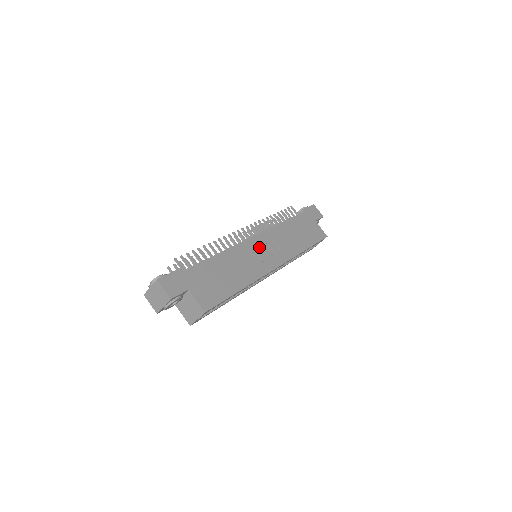
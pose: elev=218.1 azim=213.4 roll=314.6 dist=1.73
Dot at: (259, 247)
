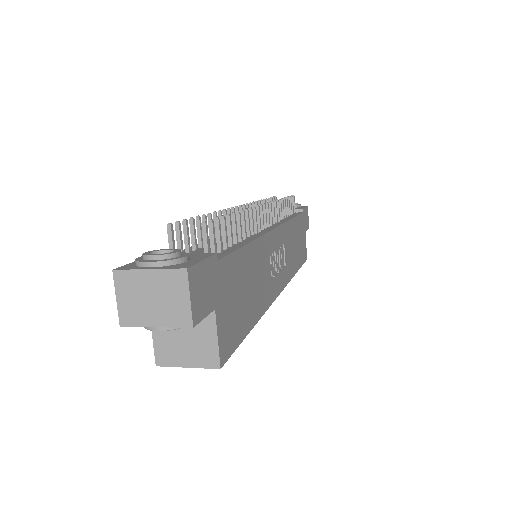
Dot at: (276, 250)
